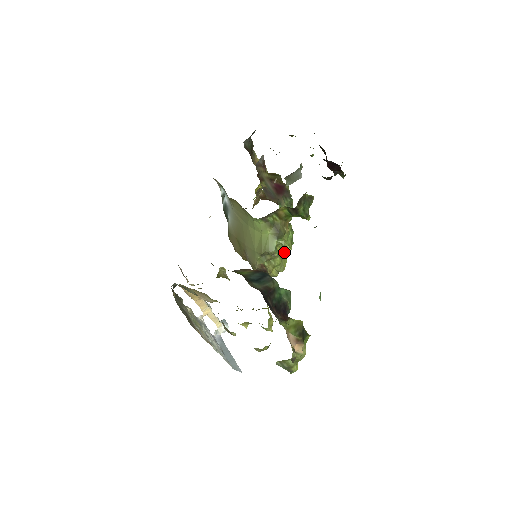
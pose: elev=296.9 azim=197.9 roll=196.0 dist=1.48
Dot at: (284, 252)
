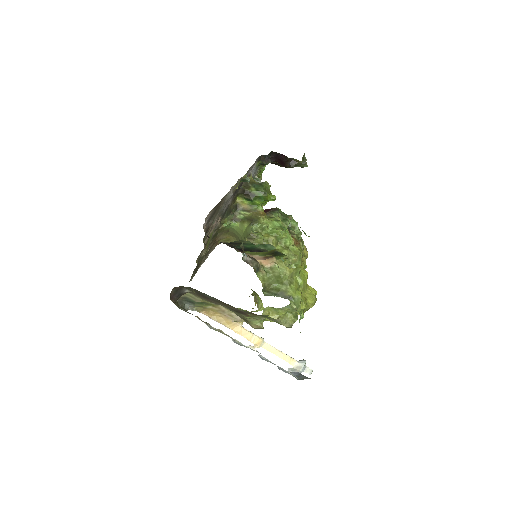
Dot at: (275, 236)
